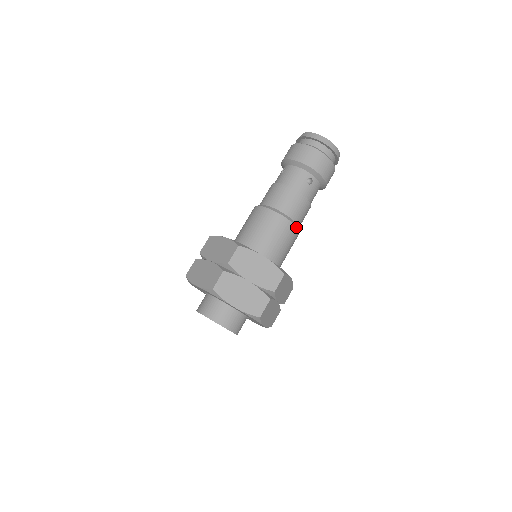
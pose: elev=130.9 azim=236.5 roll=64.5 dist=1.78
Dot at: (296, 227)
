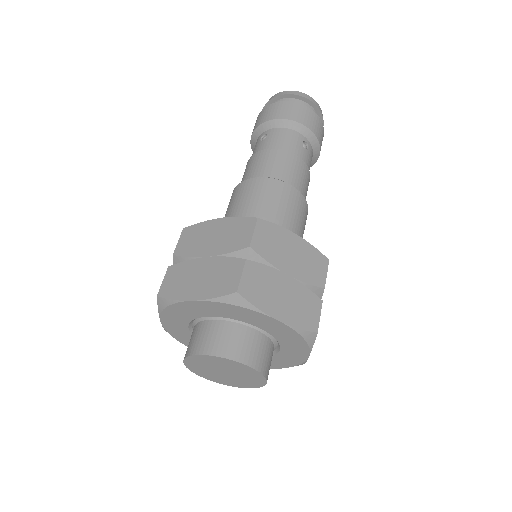
Dot at: (307, 204)
